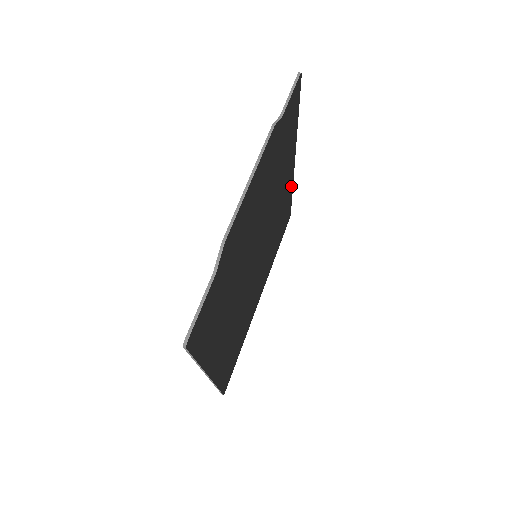
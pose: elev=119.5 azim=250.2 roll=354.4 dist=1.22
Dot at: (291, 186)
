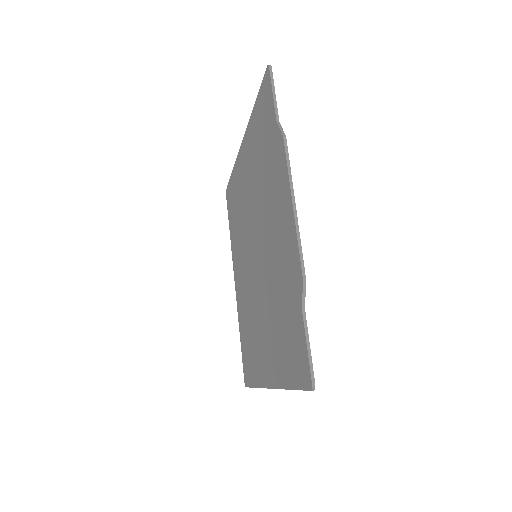
Dot at: occluded
